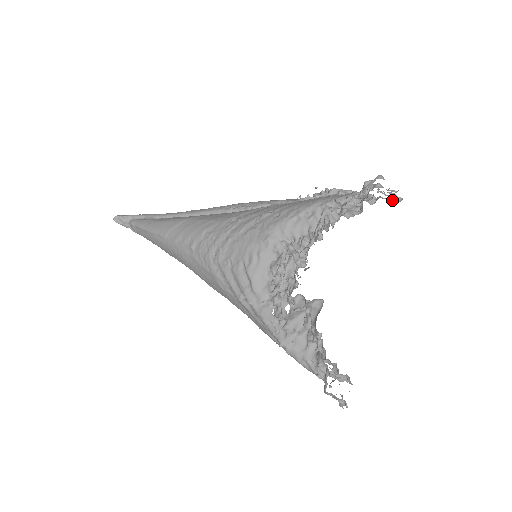
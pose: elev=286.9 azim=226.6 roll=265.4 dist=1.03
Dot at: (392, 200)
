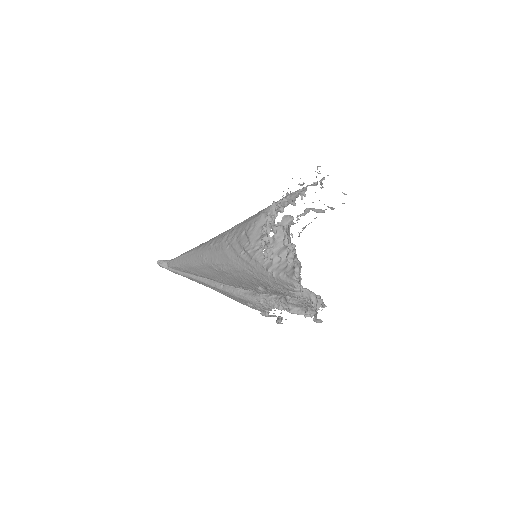
Dot at: (344, 203)
